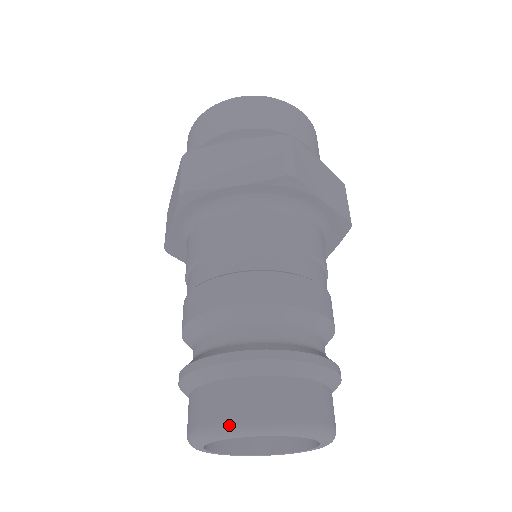
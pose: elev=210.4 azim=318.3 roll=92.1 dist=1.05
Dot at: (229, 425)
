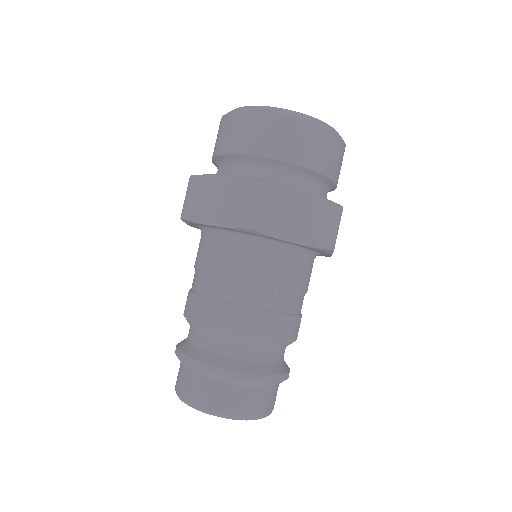
Dot at: (183, 399)
